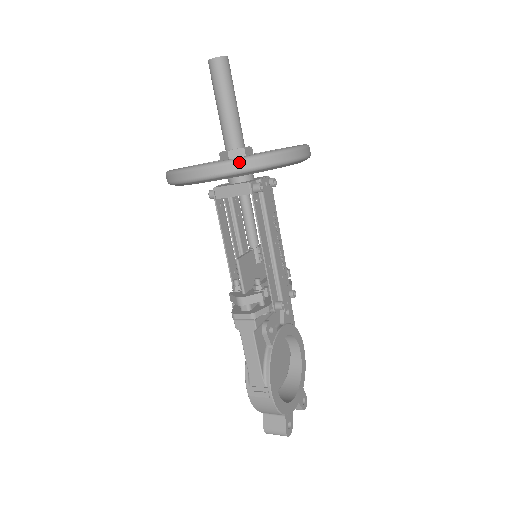
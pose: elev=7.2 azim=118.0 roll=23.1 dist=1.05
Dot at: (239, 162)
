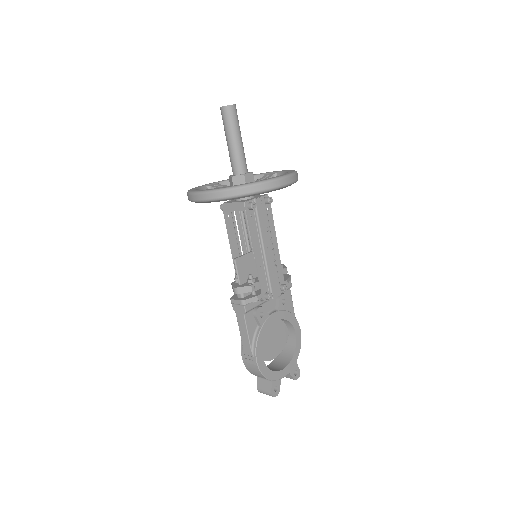
Dot at: (226, 191)
